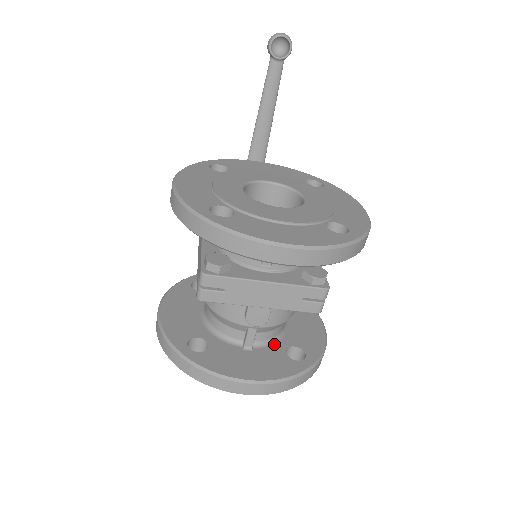
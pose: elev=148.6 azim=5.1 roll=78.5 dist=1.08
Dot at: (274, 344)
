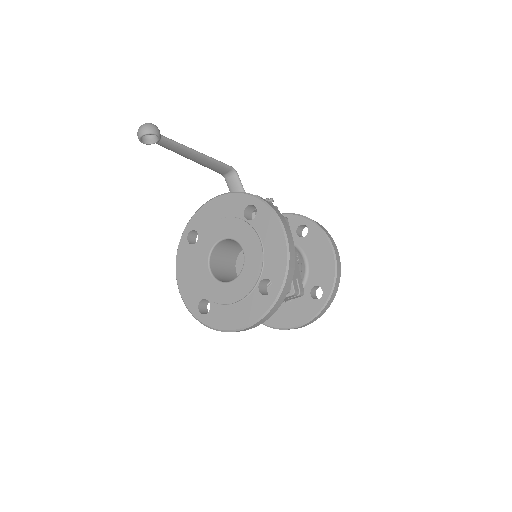
Dot at: occluded
